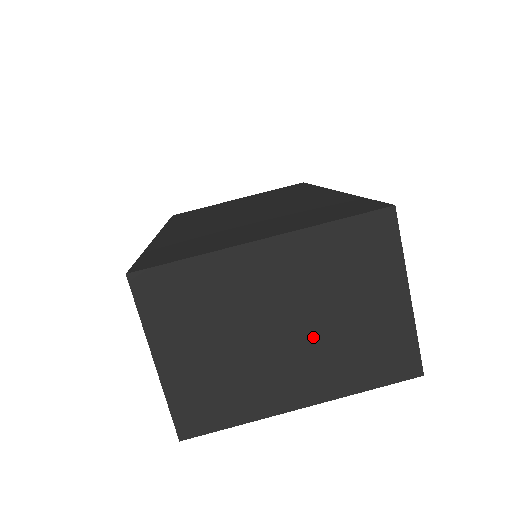
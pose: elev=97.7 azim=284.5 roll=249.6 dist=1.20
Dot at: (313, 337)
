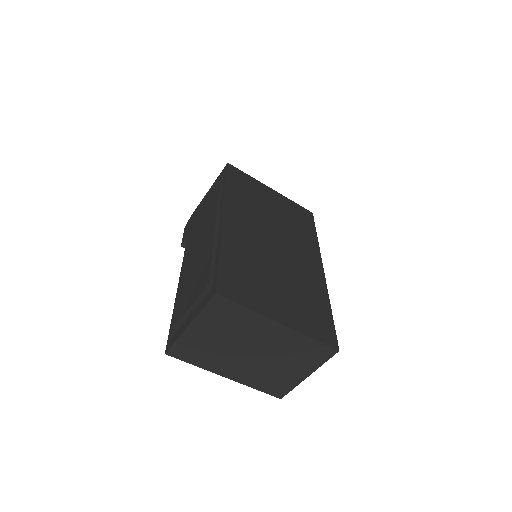
Dot at: (259, 363)
